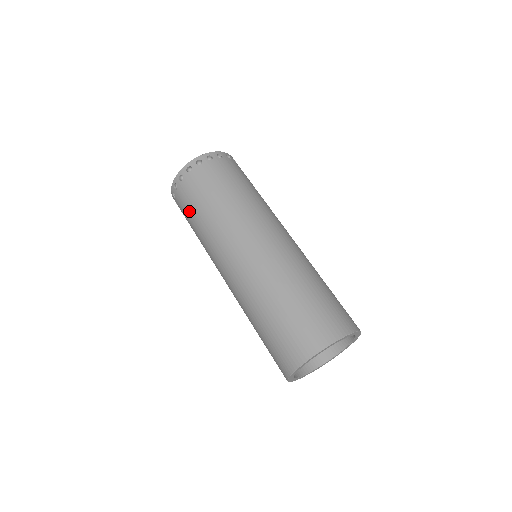
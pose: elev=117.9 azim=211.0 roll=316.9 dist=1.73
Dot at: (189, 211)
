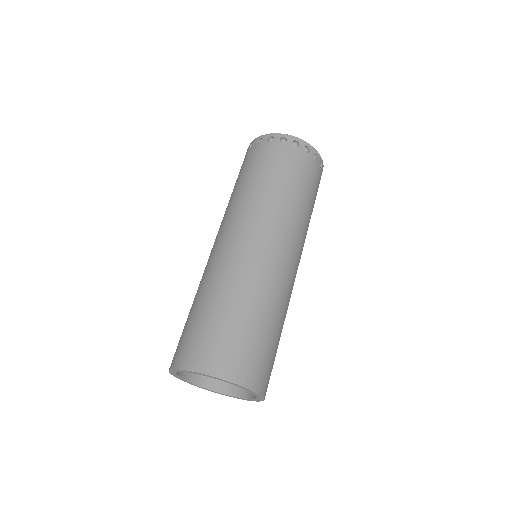
Dot at: occluded
